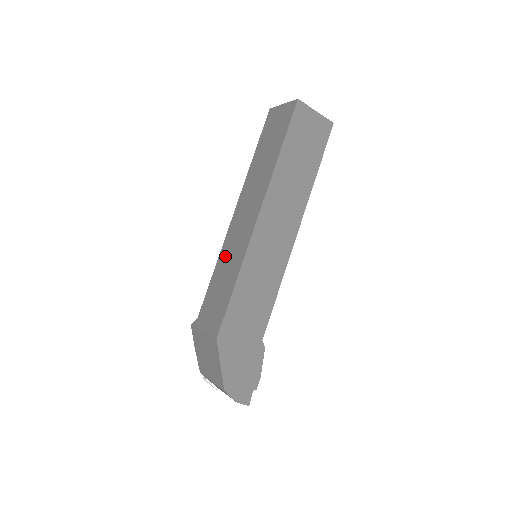
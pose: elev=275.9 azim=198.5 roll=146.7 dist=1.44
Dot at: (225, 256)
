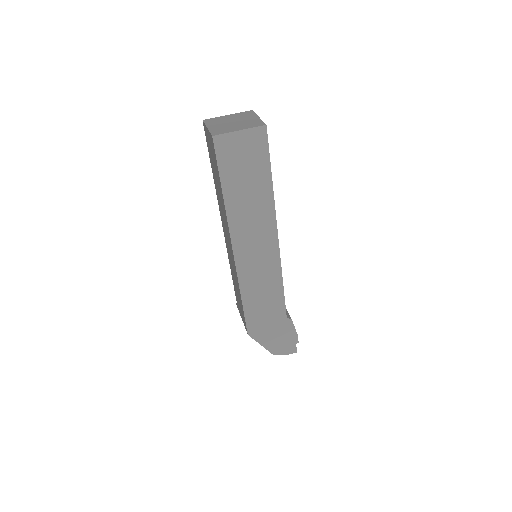
Dot at: (231, 266)
